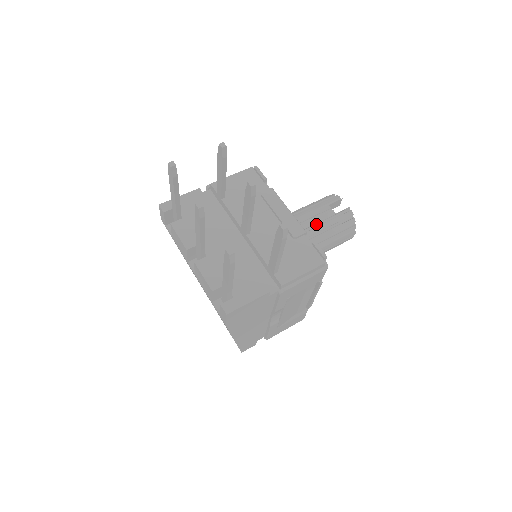
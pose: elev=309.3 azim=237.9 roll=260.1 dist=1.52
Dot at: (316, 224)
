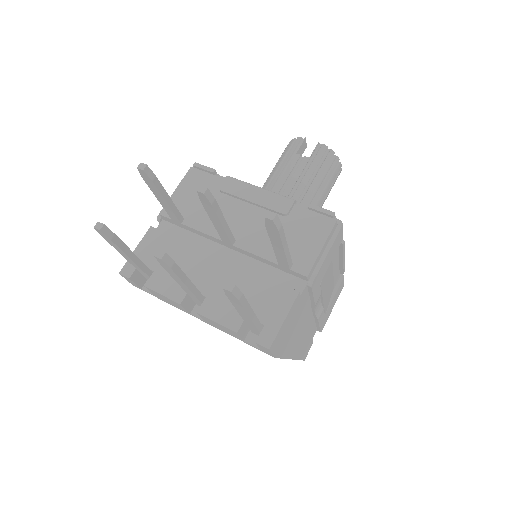
Dot at: (296, 182)
